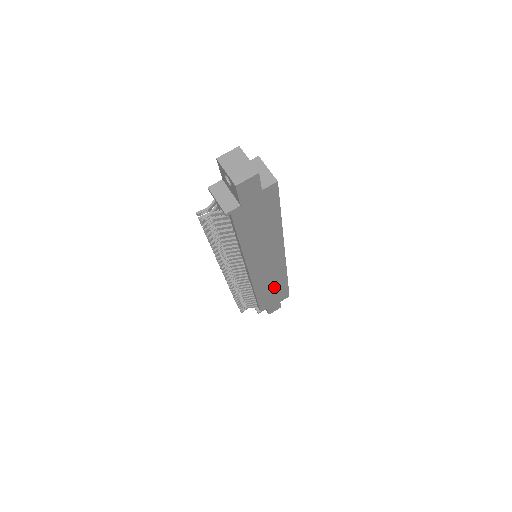
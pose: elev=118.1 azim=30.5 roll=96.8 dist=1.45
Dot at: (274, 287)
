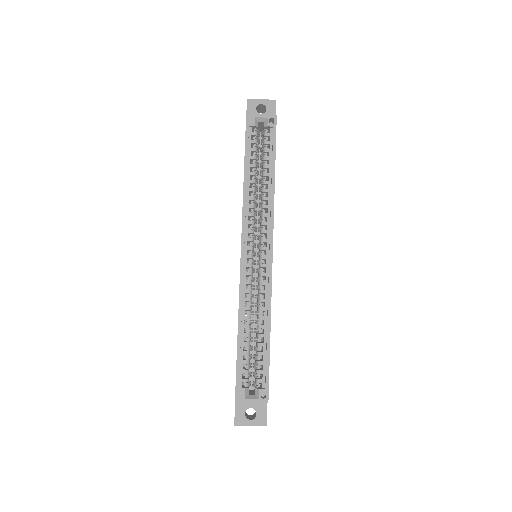
Dot at: occluded
